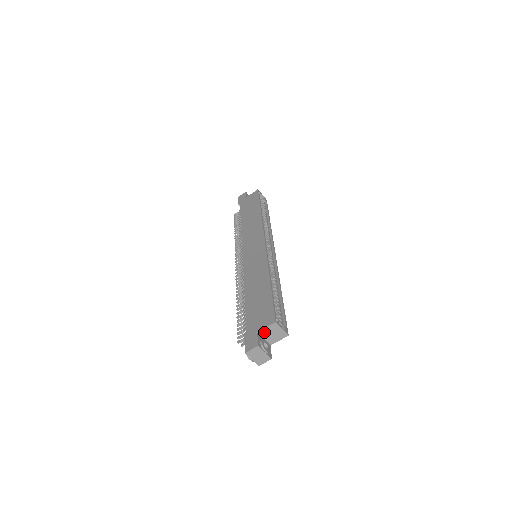
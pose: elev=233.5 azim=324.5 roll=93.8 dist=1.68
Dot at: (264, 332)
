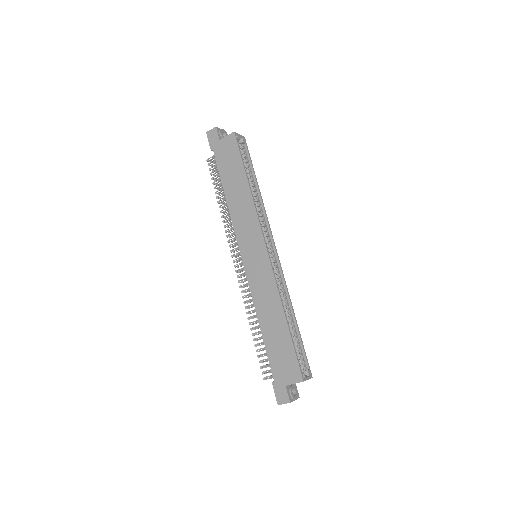
Dot at: occluded
